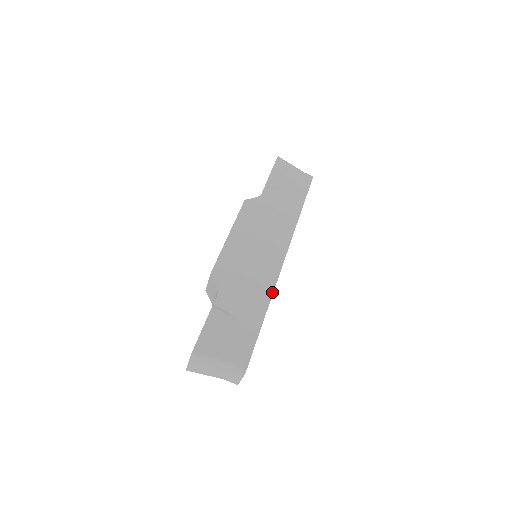
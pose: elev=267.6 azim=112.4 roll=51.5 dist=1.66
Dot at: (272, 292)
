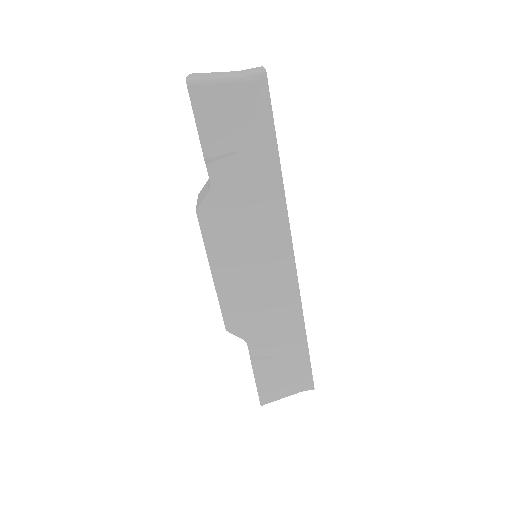
Dot at: (301, 310)
